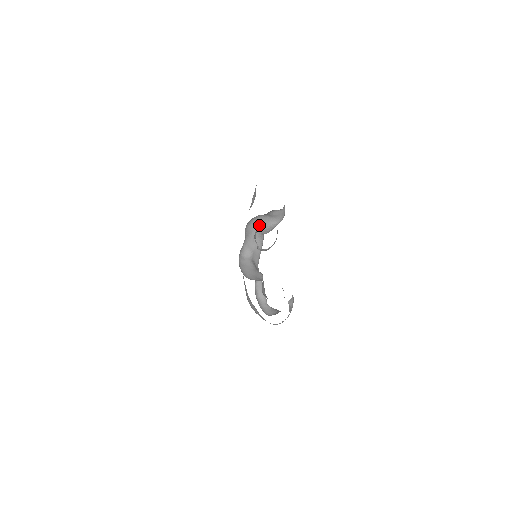
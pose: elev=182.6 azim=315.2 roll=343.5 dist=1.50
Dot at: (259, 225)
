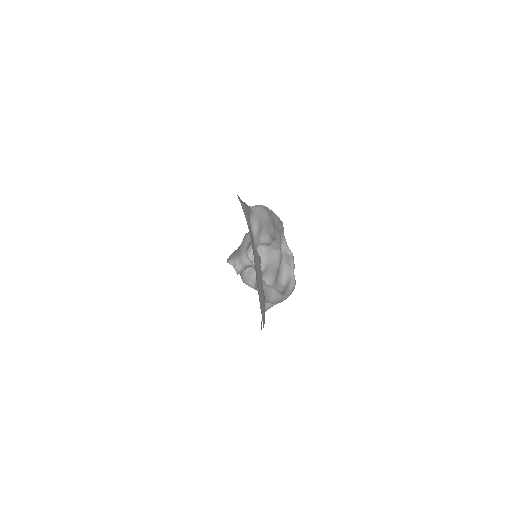
Dot at: occluded
